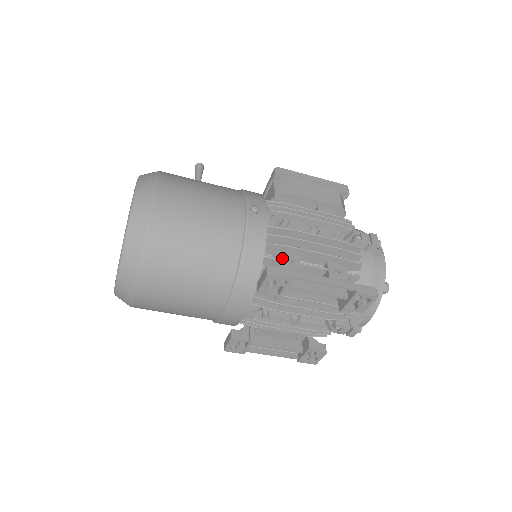
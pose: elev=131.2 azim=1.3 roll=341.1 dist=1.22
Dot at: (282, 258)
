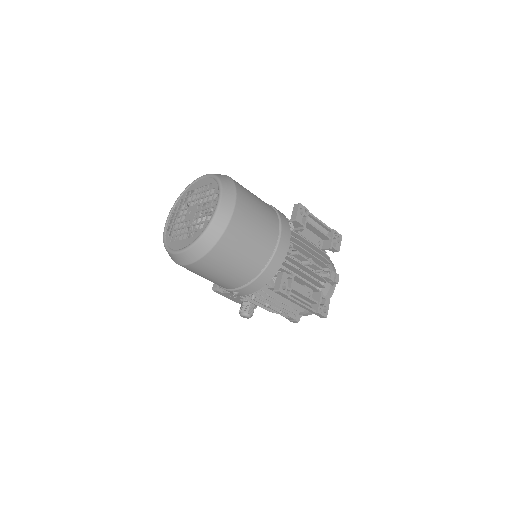
Dot at: occluded
